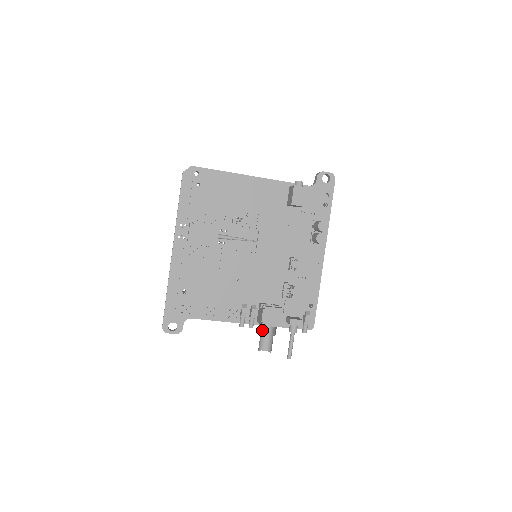
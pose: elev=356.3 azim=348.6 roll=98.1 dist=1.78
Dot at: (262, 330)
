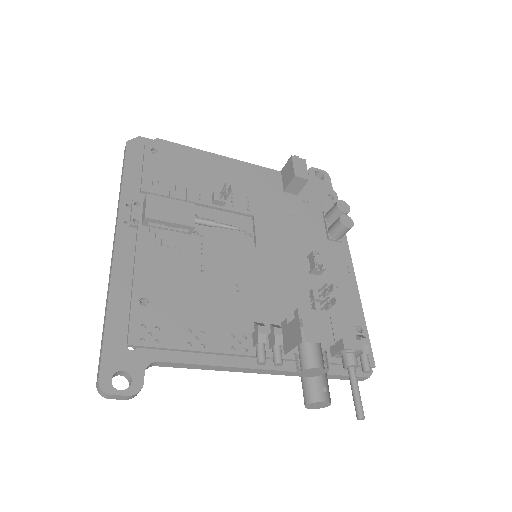
Dot at: (300, 366)
